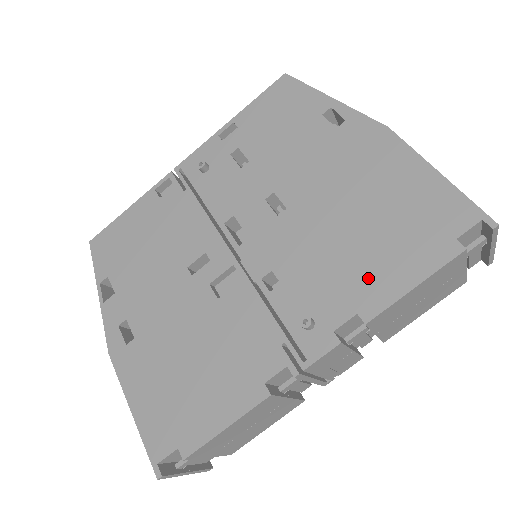
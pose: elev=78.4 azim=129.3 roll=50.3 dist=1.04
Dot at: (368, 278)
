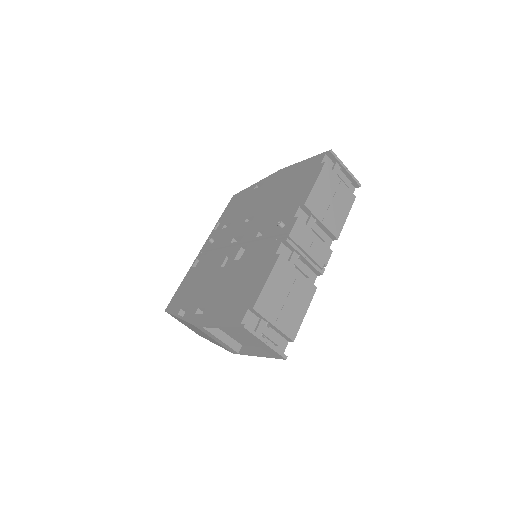
Dot at: (297, 197)
